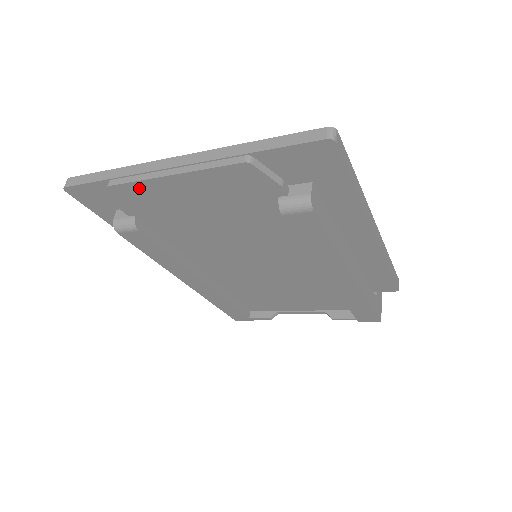
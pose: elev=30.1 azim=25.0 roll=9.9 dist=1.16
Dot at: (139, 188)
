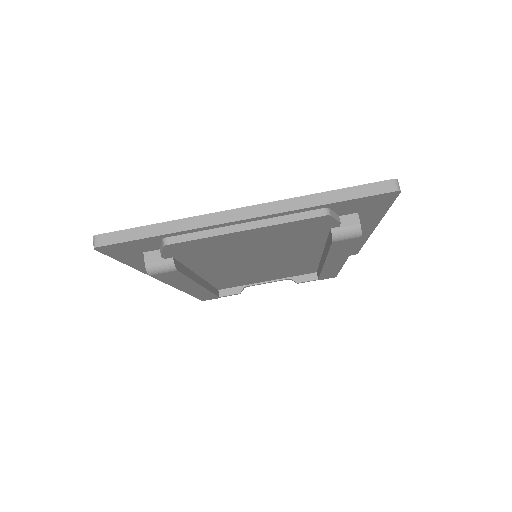
Dot at: (201, 241)
